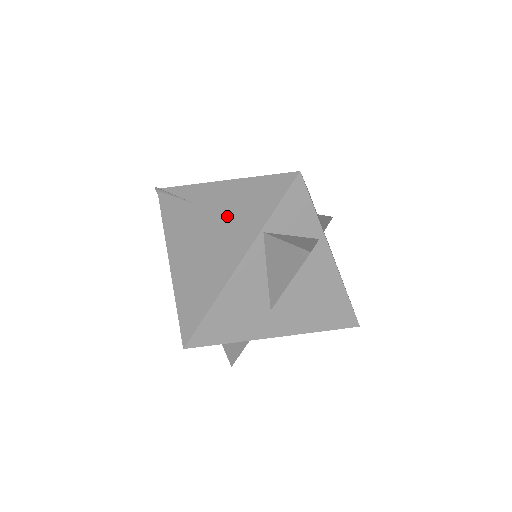
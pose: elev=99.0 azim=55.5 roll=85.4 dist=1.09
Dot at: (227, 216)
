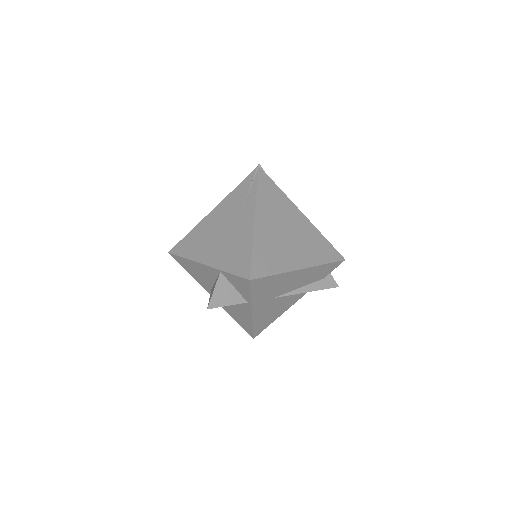
Dot at: (231, 239)
